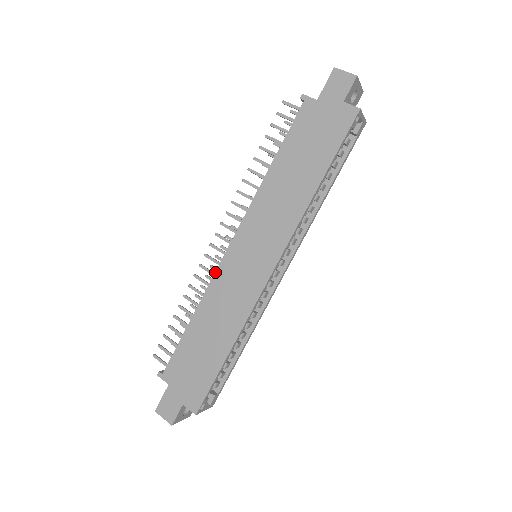
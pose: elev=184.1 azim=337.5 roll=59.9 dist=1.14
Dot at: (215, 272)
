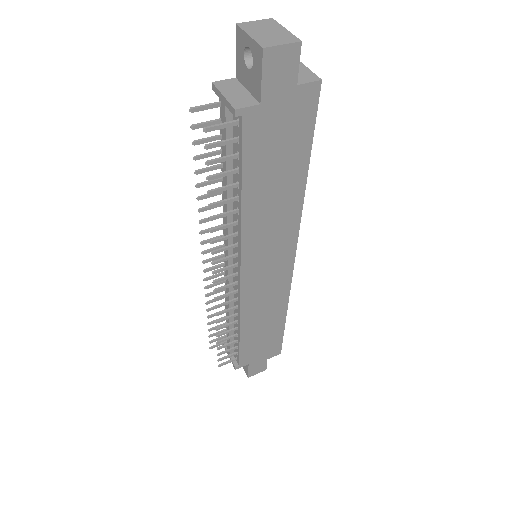
Dot at: (240, 302)
